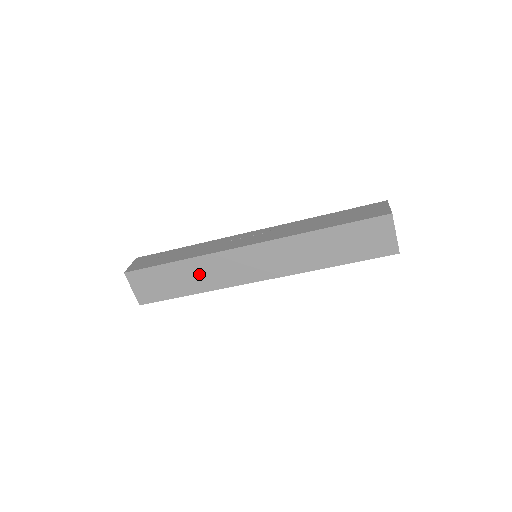
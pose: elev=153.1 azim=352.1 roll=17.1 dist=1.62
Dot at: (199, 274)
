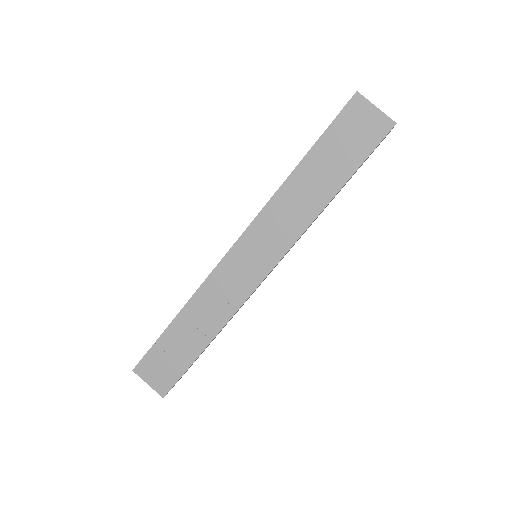
Dot at: occluded
